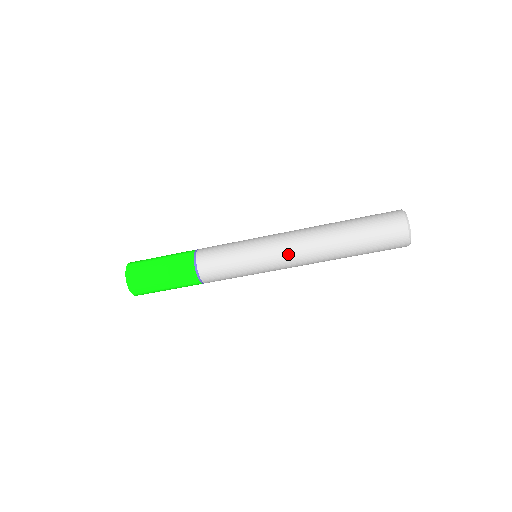
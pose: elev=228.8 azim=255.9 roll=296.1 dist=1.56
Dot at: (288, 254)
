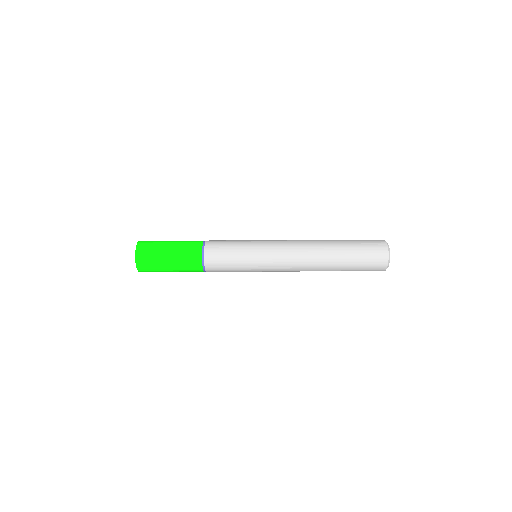
Dot at: (286, 248)
